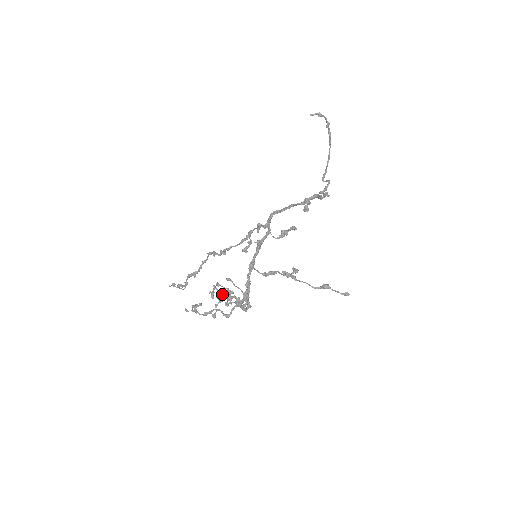
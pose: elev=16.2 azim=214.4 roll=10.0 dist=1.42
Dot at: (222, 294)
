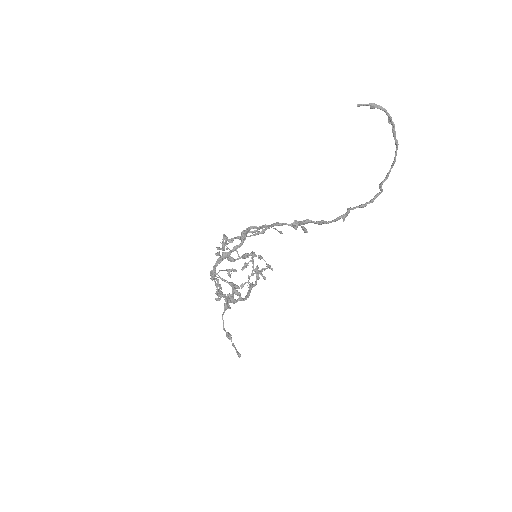
Dot at: (253, 270)
